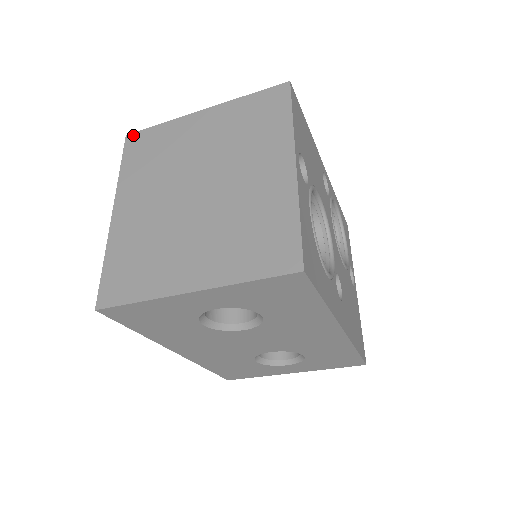
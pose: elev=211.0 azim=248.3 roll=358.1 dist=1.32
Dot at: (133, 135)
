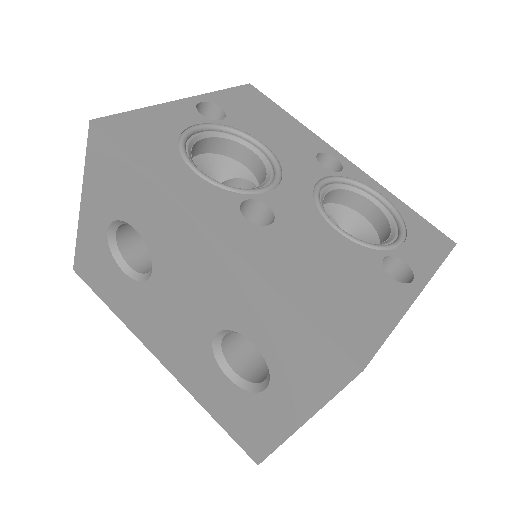
Dot at: occluded
